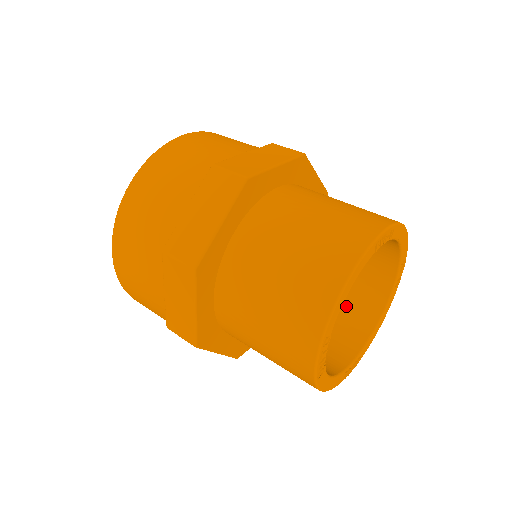
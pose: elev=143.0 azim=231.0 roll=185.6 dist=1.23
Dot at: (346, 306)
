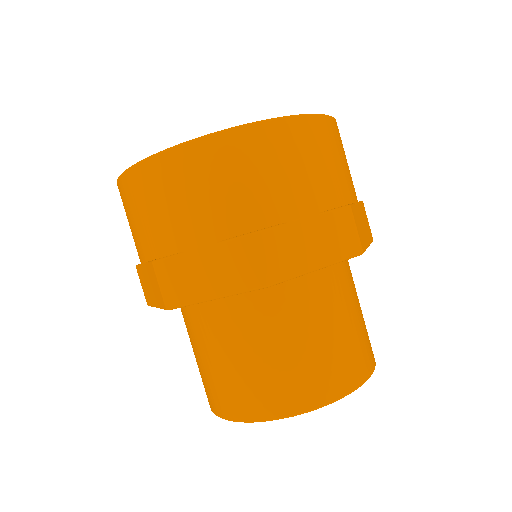
Dot at: occluded
